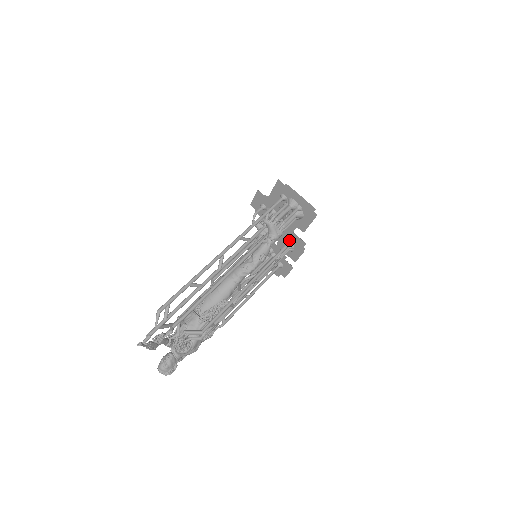
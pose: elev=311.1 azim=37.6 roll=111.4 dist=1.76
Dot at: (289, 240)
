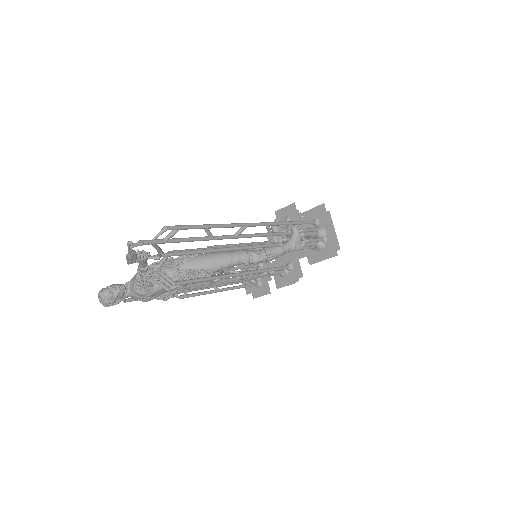
Dot at: (289, 264)
